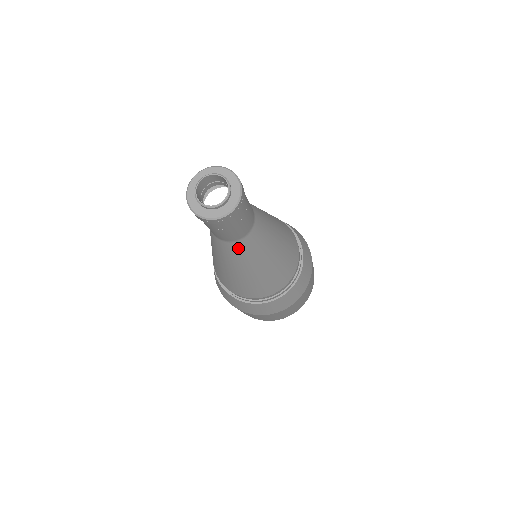
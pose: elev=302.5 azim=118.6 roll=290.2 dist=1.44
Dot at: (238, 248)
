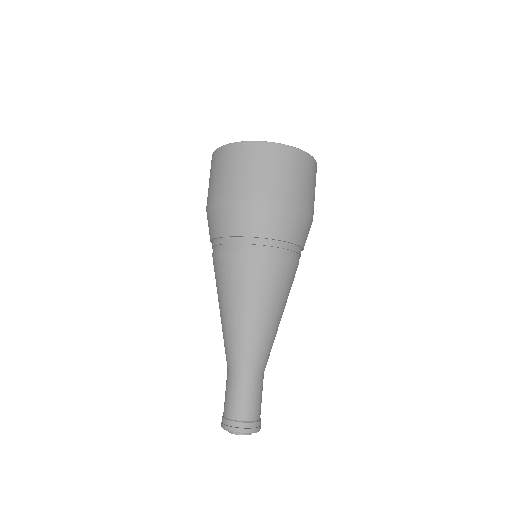
Dot at: occluded
